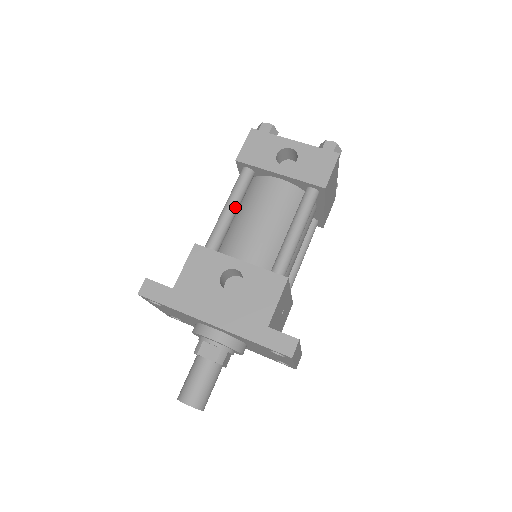
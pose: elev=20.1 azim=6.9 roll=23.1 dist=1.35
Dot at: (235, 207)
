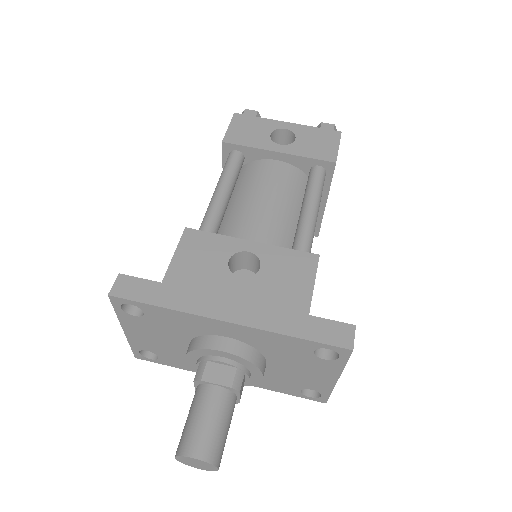
Dot at: (229, 190)
